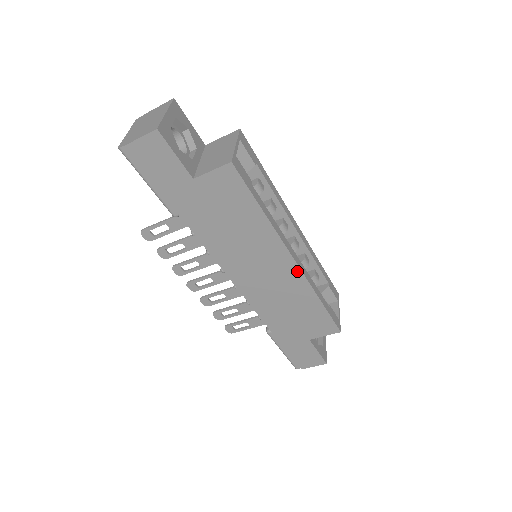
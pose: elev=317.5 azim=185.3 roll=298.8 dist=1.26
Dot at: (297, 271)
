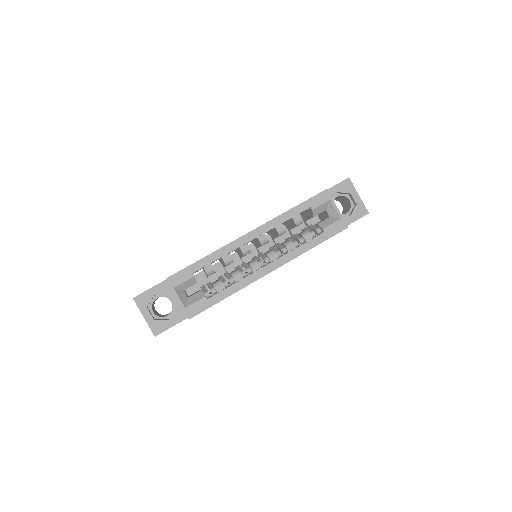
Dot at: occluded
